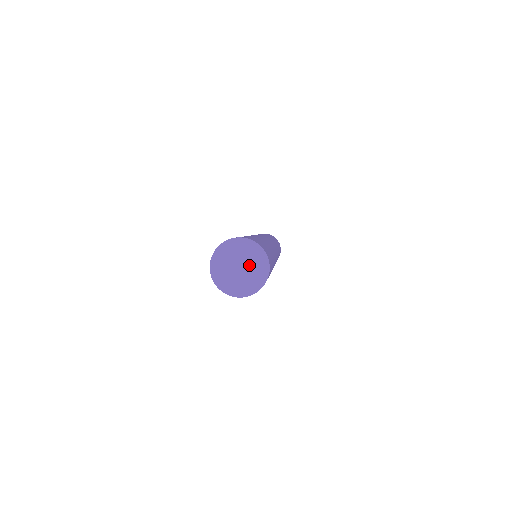
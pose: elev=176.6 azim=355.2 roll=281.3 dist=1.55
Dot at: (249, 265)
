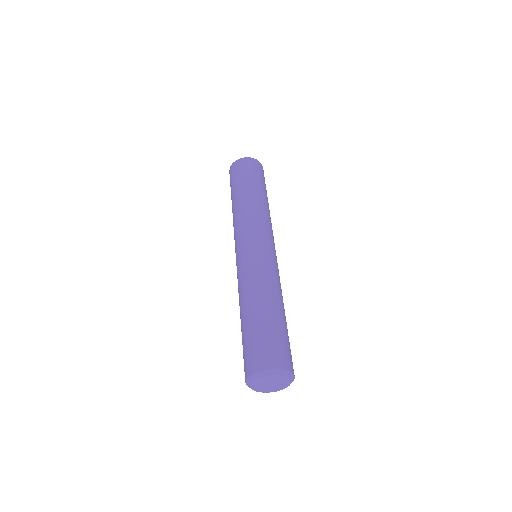
Dot at: (278, 382)
